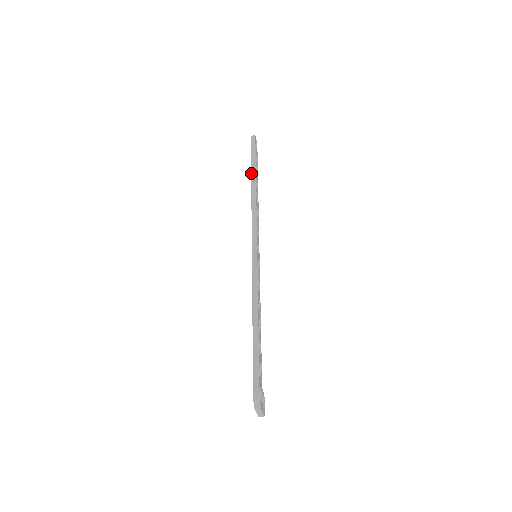
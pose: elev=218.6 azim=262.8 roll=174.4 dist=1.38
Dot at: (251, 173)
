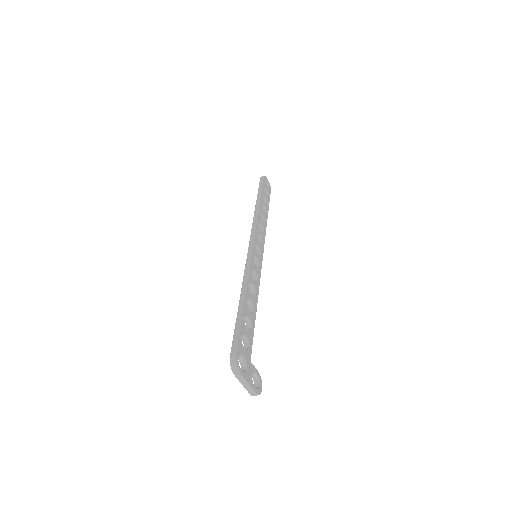
Dot at: occluded
